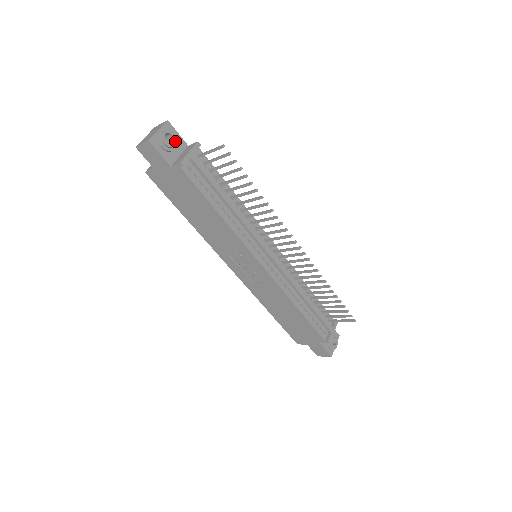
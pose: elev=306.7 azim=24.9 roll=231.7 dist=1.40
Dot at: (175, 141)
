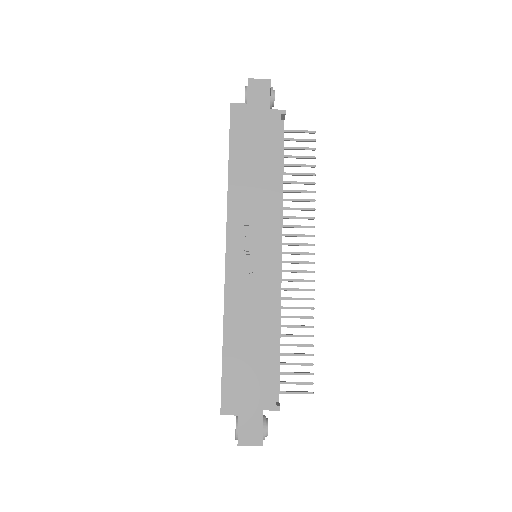
Dot at: occluded
